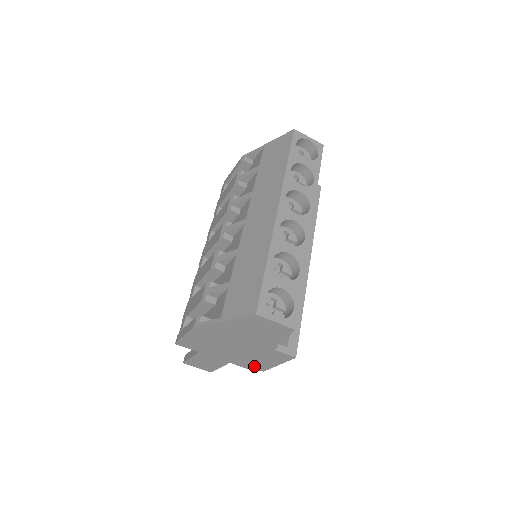
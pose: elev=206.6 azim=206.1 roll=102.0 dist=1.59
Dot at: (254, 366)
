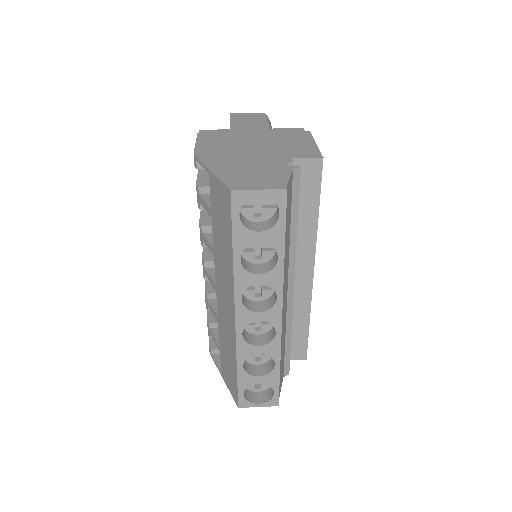
Dot at: occluded
